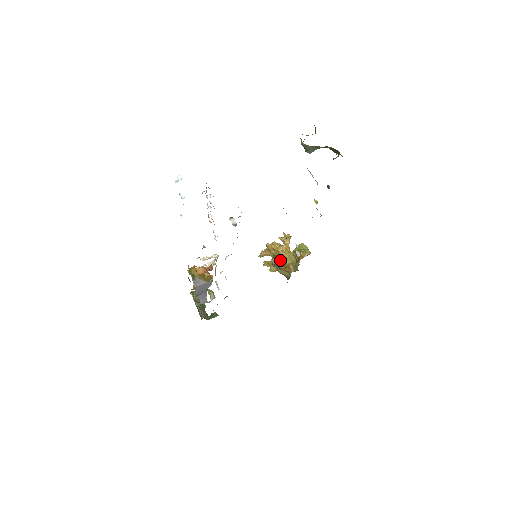
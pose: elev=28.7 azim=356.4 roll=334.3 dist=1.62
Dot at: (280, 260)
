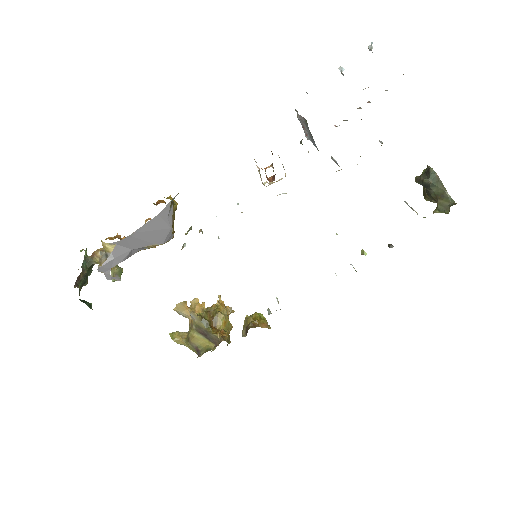
Dot at: (216, 319)
